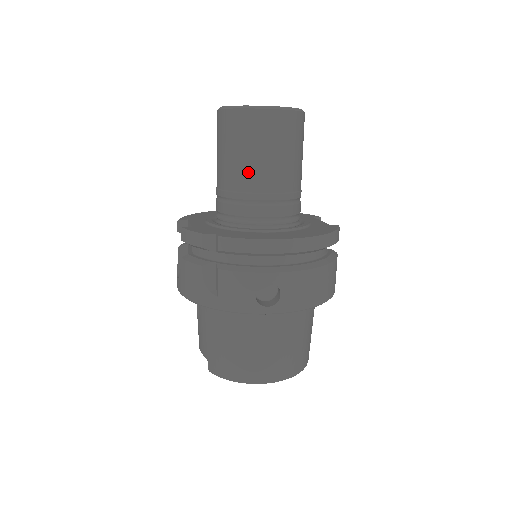
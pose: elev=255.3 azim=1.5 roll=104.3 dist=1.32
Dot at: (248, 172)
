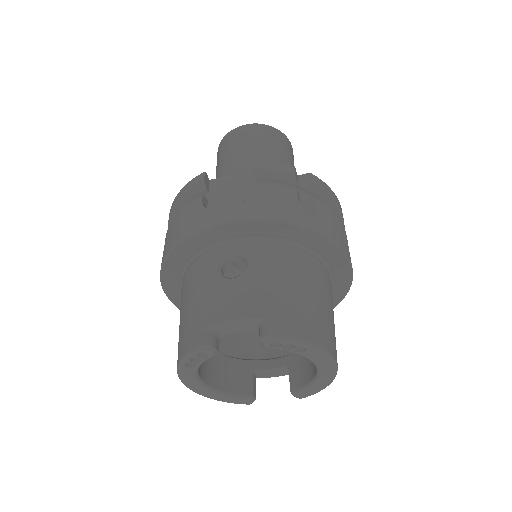
Dot at: occluded
